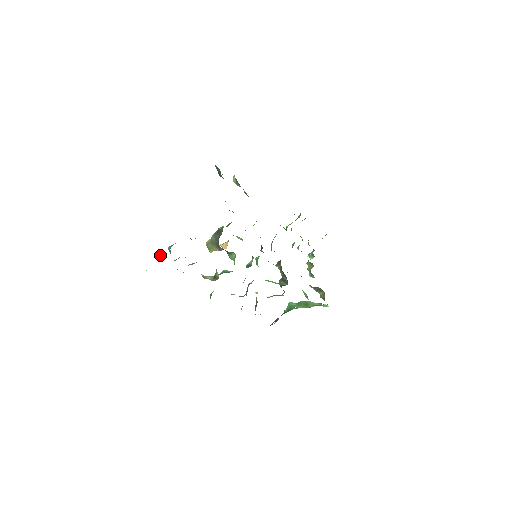
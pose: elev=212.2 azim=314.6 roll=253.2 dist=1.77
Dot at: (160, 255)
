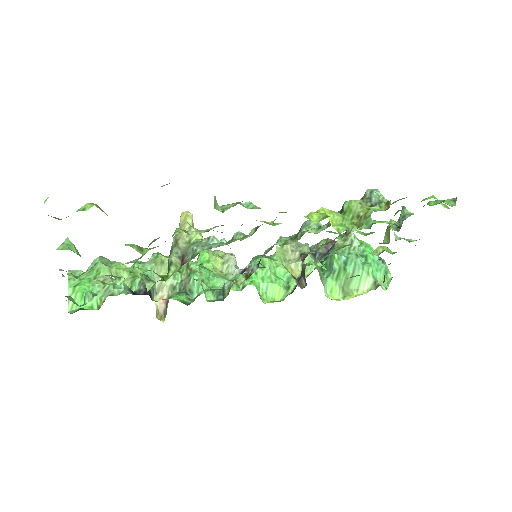
Dot at: (78, 297)
